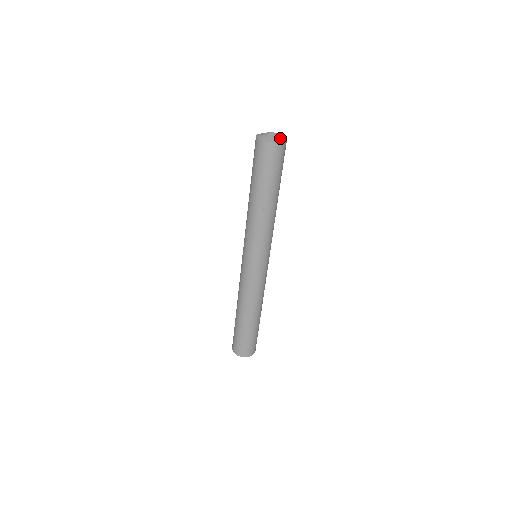
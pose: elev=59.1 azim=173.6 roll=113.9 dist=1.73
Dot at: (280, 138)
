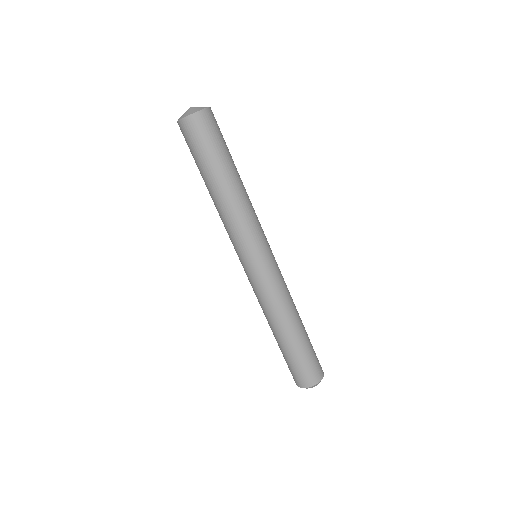
Dot at: (196, 109)
